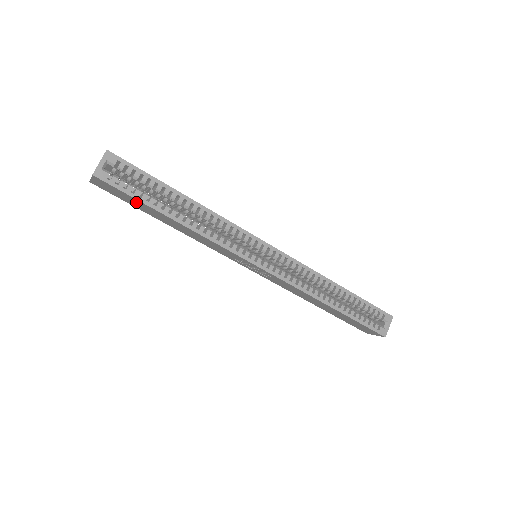
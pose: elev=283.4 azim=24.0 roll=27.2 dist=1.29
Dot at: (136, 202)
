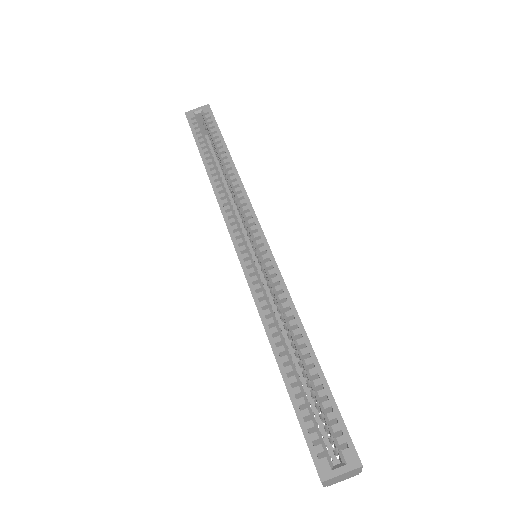
Dot at: occluded
